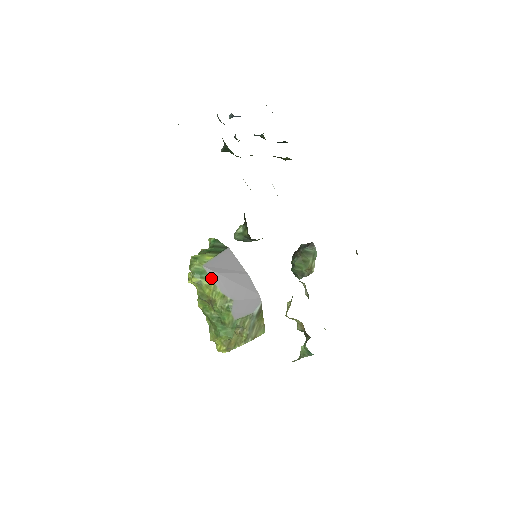
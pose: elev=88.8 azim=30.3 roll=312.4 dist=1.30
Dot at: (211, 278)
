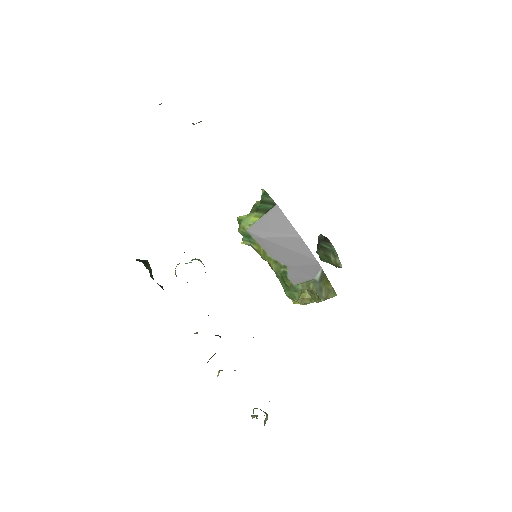
Dot at: (258, 243)
